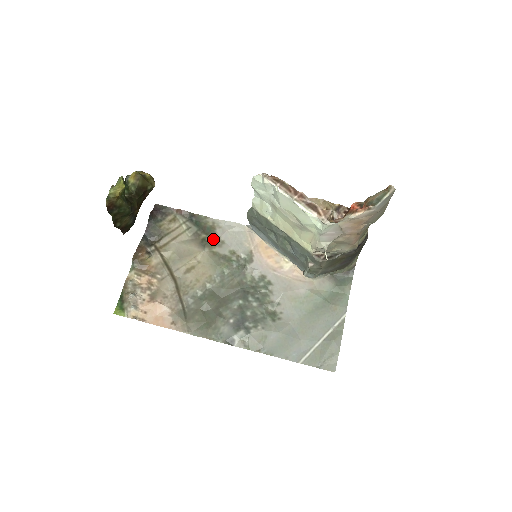
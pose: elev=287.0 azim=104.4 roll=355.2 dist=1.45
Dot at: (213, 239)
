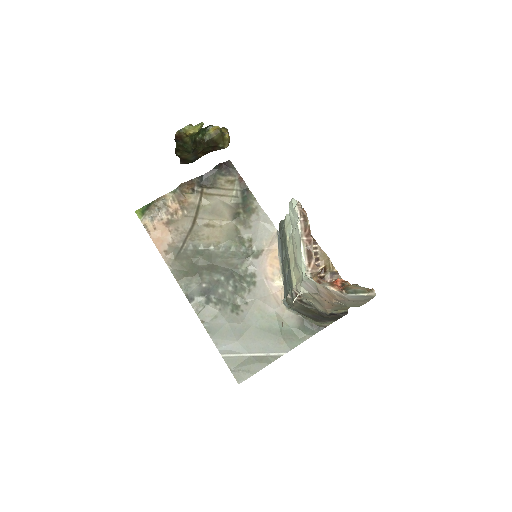
Dot at: (245, 219)
